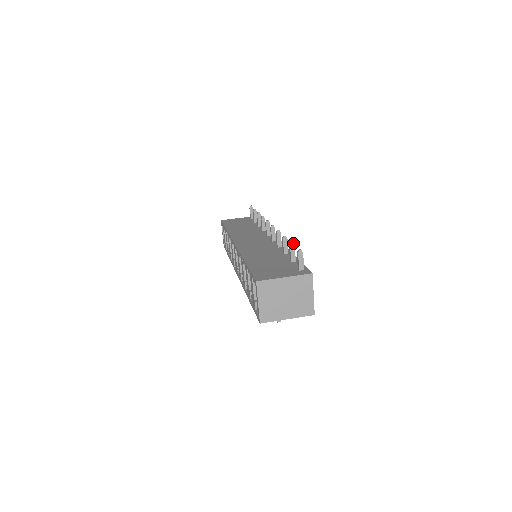
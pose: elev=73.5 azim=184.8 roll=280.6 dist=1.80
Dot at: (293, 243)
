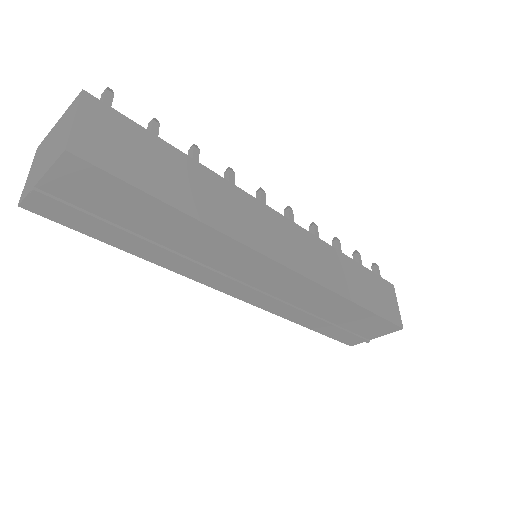
Dot at: (153, 118)
